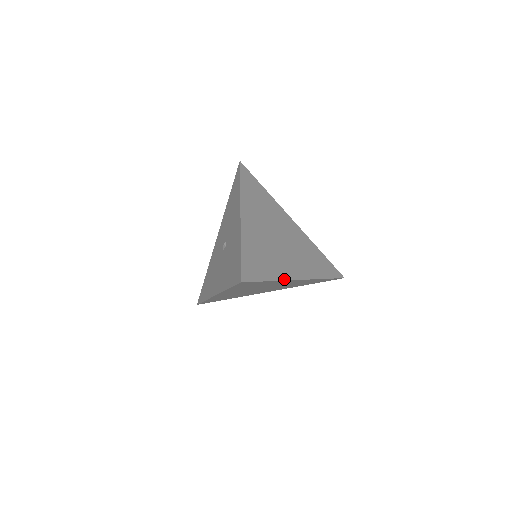
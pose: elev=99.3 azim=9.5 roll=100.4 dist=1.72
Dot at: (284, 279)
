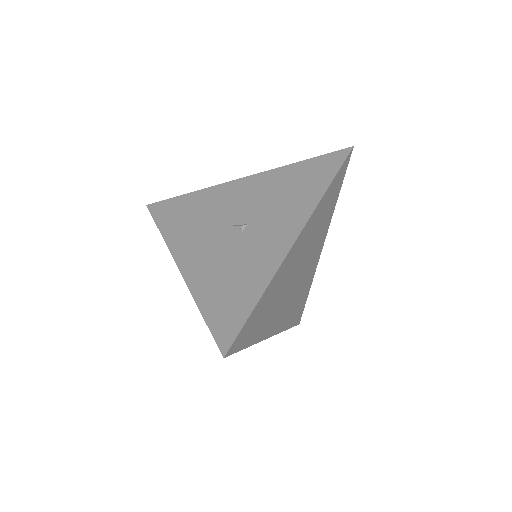
Dot at: (260, 340)
